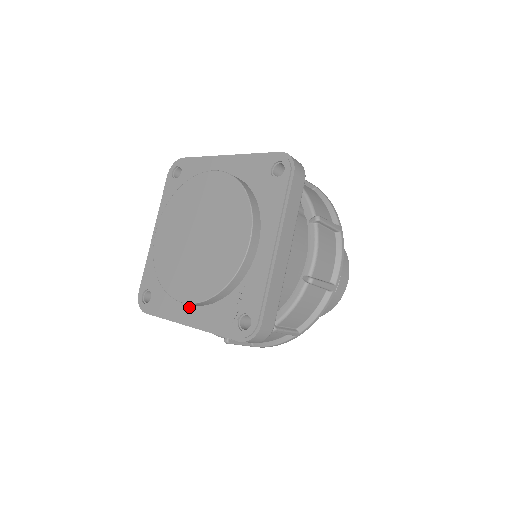
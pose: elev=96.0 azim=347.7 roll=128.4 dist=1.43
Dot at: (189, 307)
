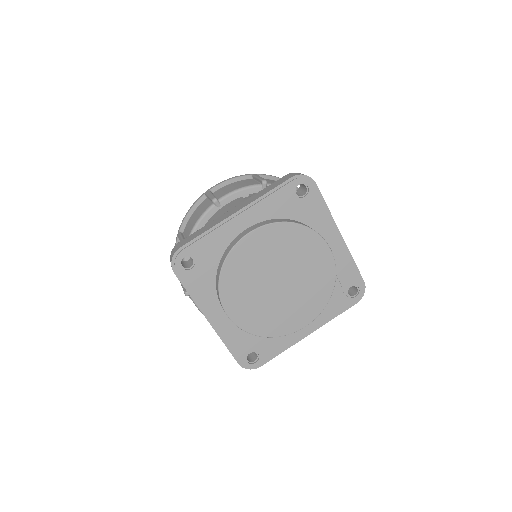
Dot at: occluded
